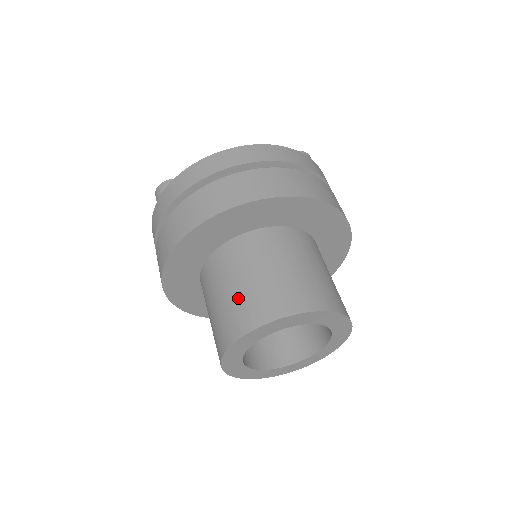
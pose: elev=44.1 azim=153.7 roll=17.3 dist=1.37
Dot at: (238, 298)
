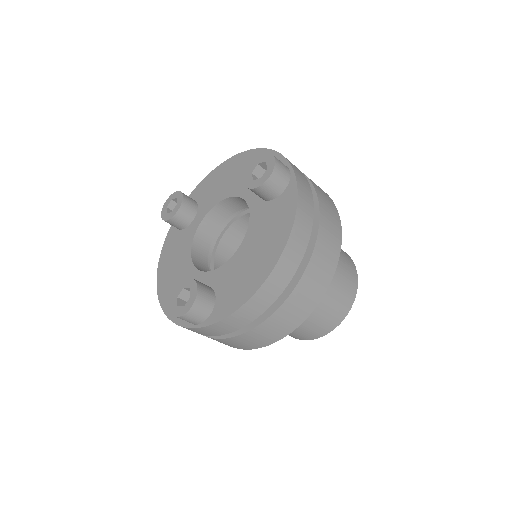
Dot at: (311, 325)
